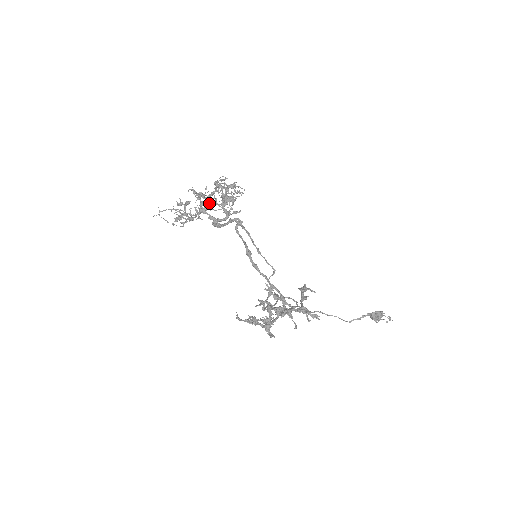
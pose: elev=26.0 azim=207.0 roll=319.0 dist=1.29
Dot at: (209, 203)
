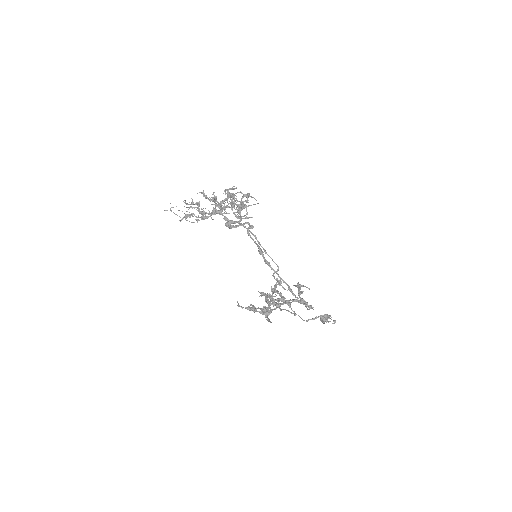
Dot at: occluded
